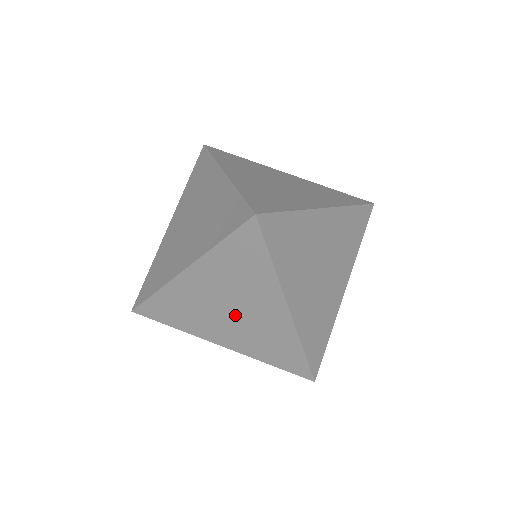
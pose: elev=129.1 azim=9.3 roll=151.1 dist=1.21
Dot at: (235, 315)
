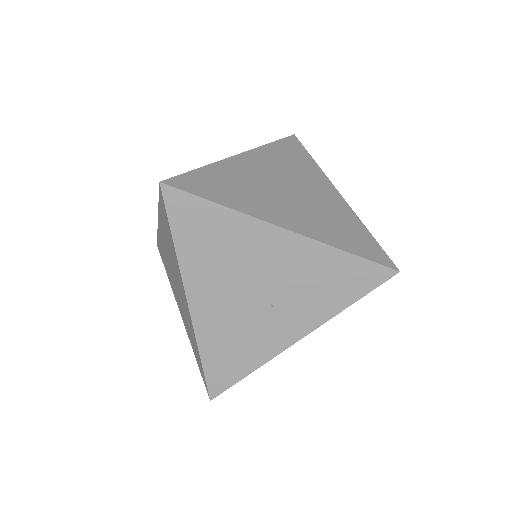
Dot at: occluded
